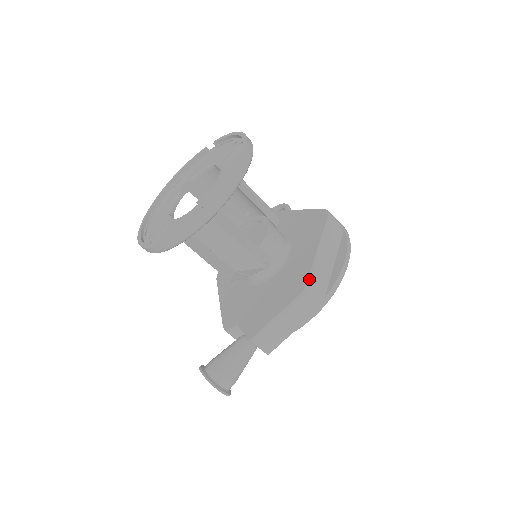
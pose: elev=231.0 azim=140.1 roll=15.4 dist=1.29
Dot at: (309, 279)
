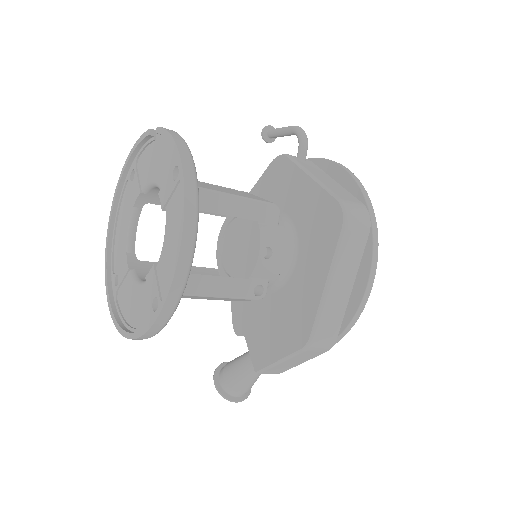
Dot at: (313, 331)
